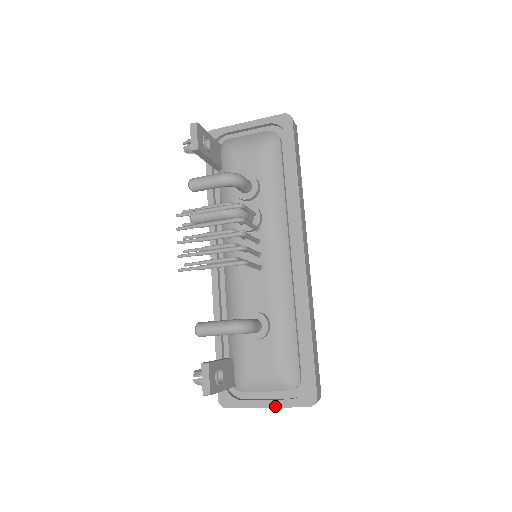
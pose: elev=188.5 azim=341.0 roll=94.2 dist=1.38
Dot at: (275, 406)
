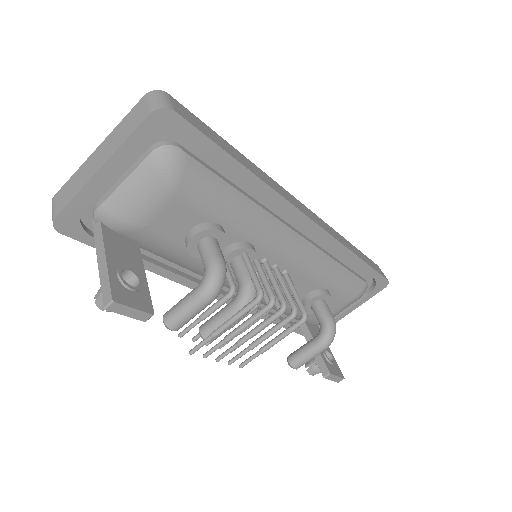
Dot at: (357, 307)
